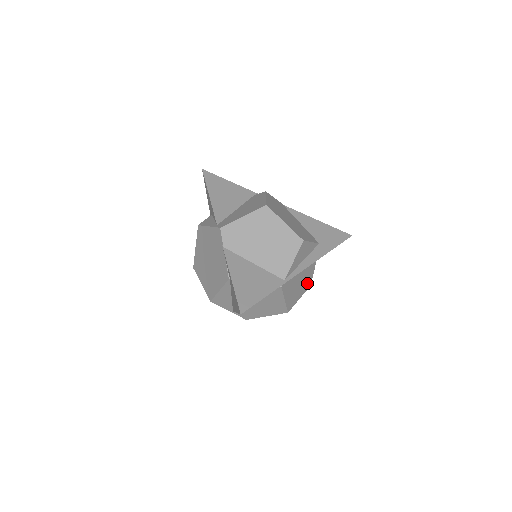
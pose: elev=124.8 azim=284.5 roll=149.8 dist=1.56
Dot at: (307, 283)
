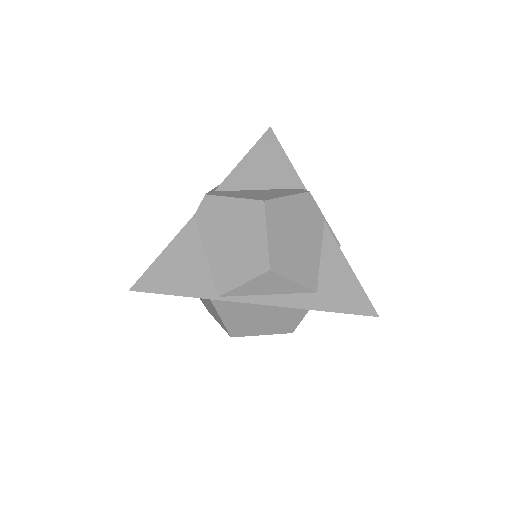
Dot at: (283, 326)
